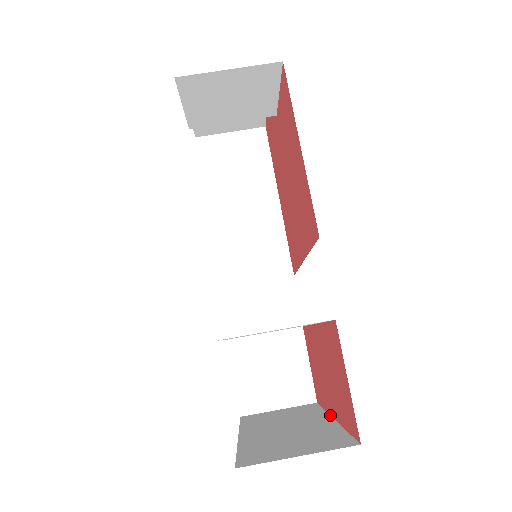
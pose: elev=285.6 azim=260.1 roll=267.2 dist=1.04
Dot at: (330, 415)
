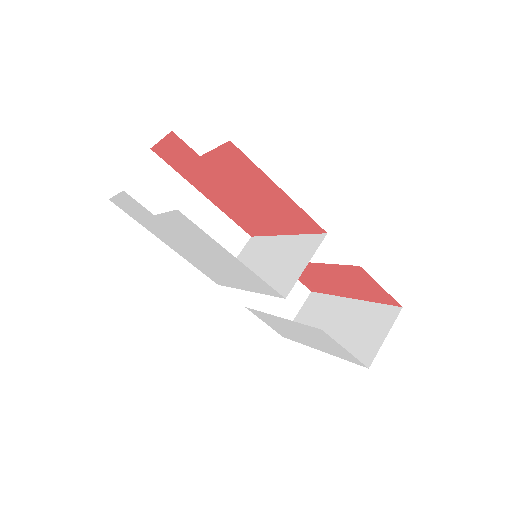
Dot at: (343, 297)
